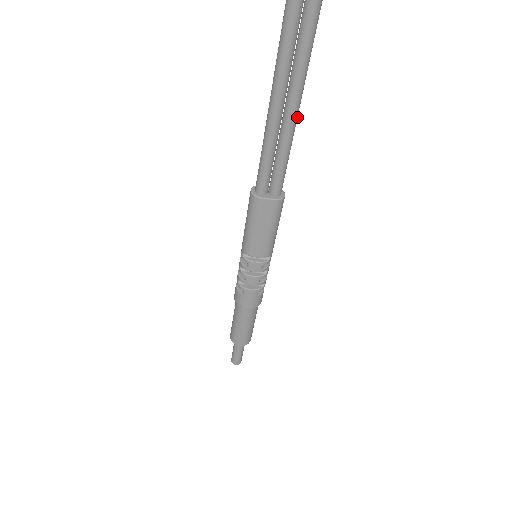
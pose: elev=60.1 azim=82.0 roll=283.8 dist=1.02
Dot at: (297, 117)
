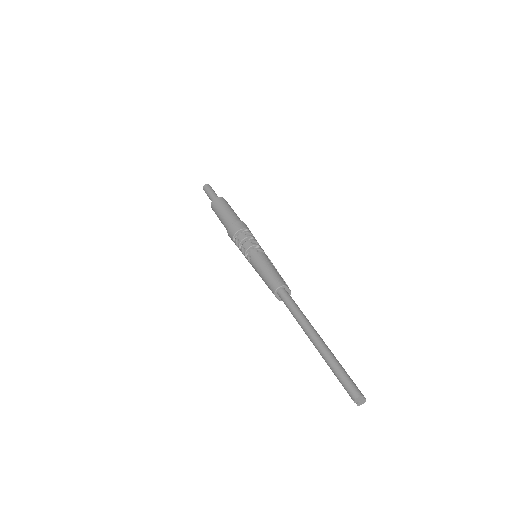
Dot at: occluded
